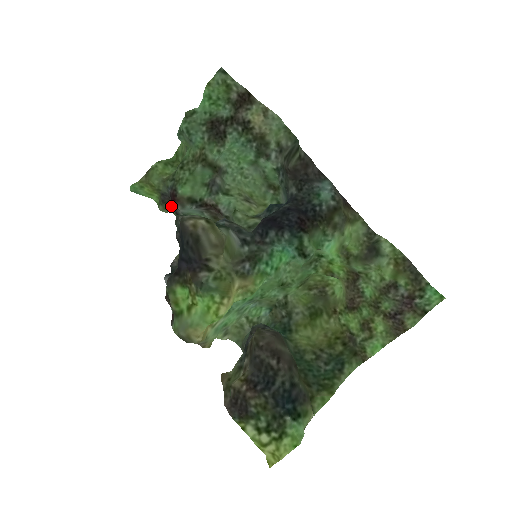
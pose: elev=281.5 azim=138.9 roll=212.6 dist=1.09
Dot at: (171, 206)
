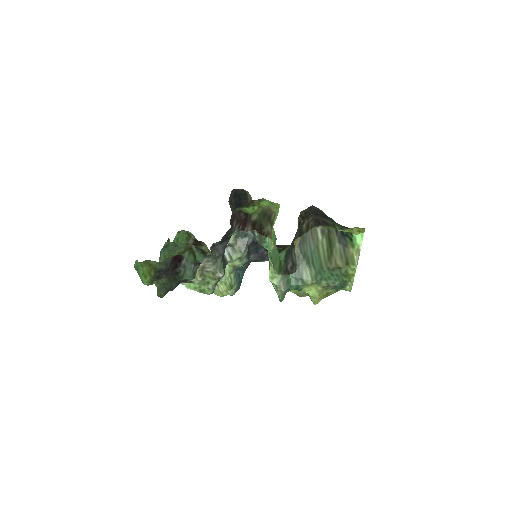
Dot at: (164, 281)
